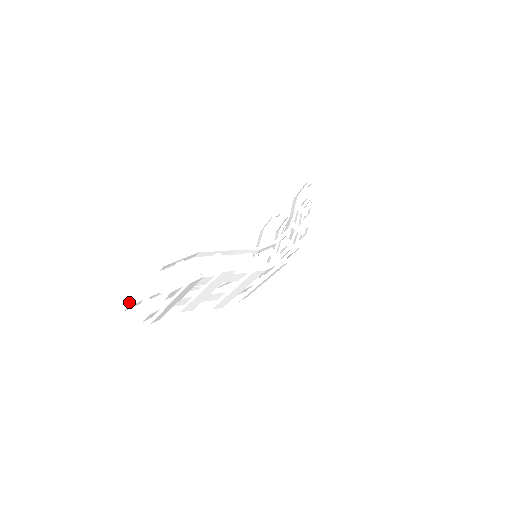
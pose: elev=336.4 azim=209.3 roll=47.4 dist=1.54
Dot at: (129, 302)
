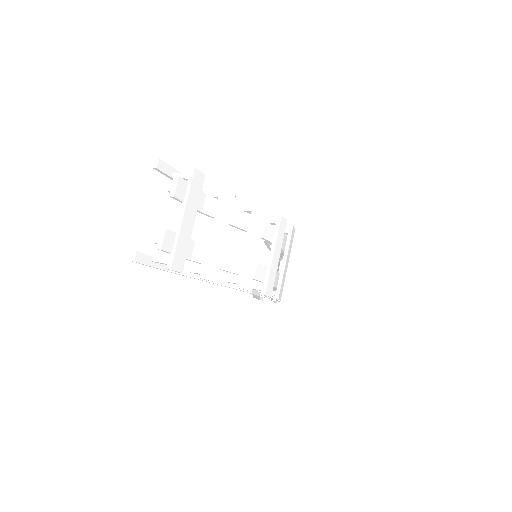
Dot at: (136, 252)
